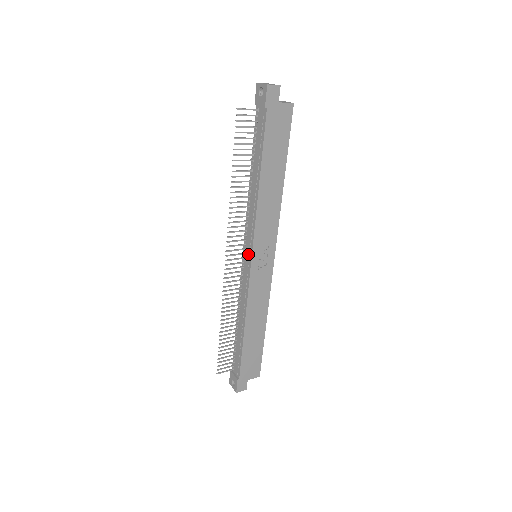
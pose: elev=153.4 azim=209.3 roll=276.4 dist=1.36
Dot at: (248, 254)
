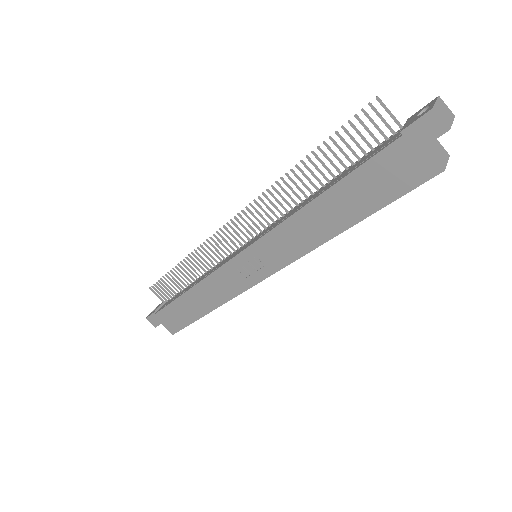
Dot at: (247, 244)
